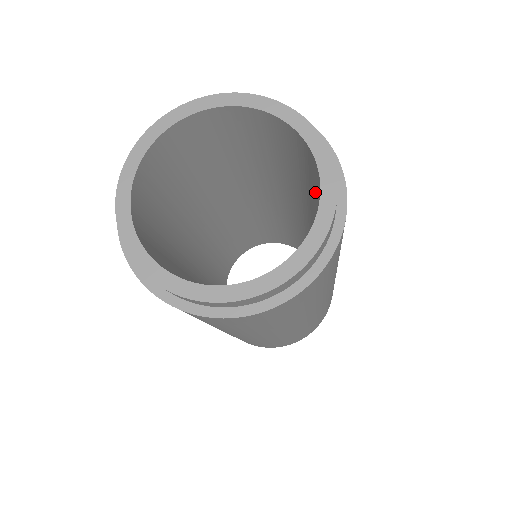
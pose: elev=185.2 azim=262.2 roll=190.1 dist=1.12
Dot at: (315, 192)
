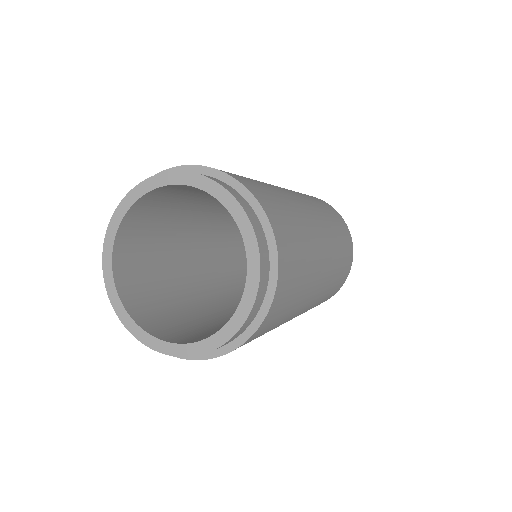
Dot at: occluded
